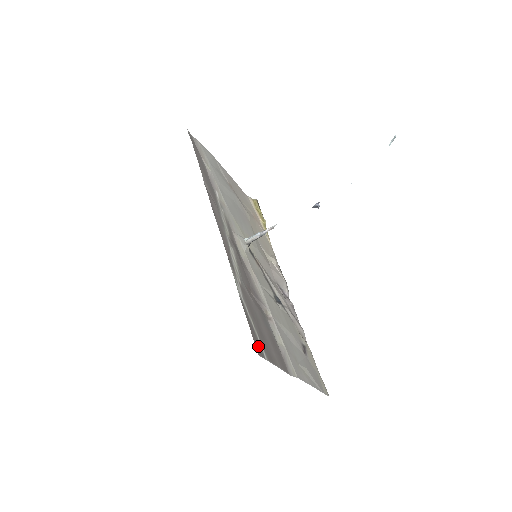
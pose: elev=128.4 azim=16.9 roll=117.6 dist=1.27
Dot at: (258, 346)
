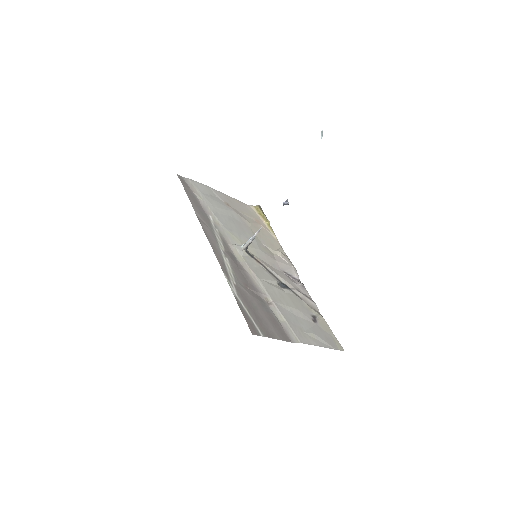
Dot at: (253, 328)
